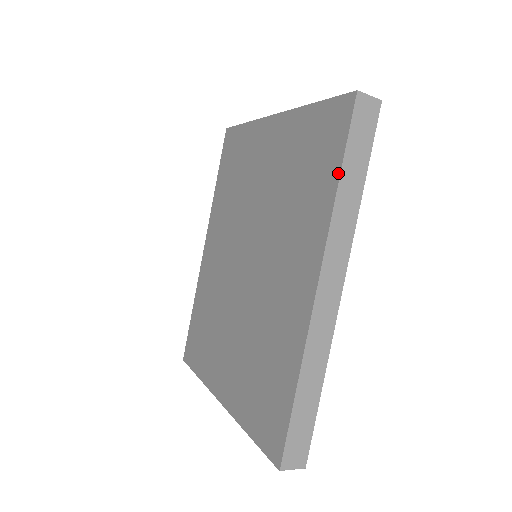
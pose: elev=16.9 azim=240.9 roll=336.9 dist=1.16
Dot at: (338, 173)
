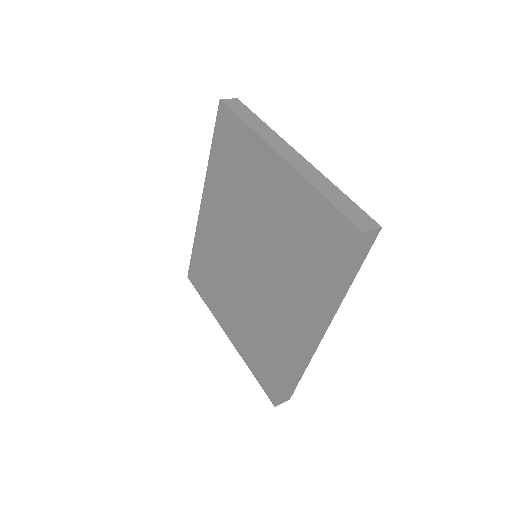
Dot at: (336, 281)
